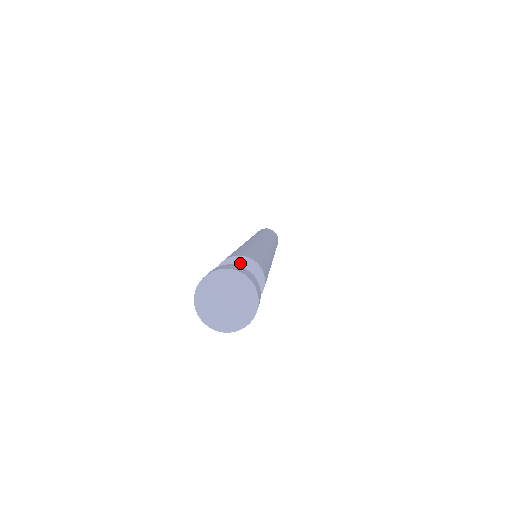
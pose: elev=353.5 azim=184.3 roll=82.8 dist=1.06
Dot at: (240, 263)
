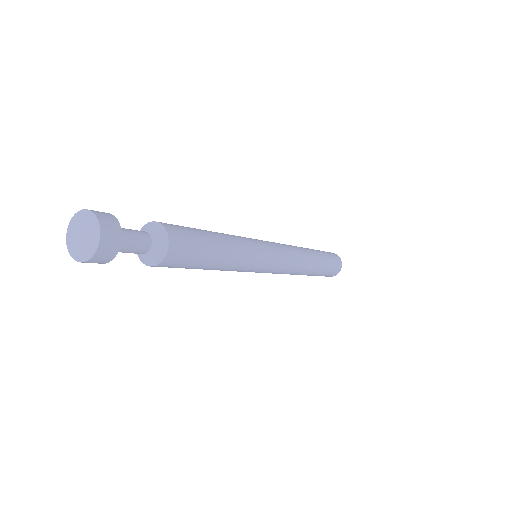
Dot at: (144, 227)
